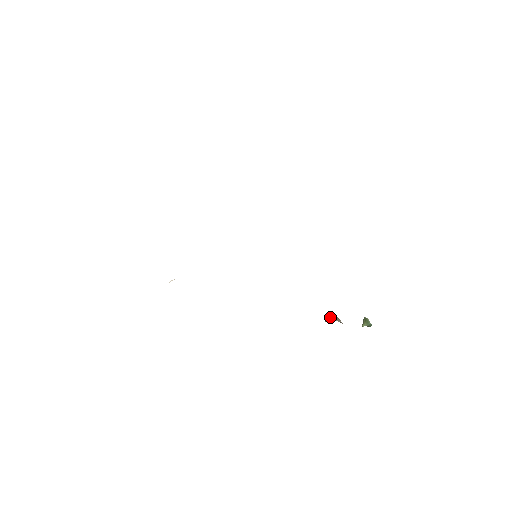
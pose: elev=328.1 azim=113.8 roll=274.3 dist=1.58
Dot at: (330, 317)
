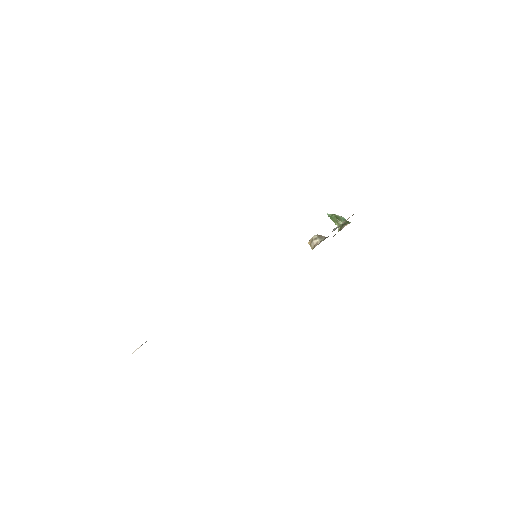
Dot at: (314, 241)
